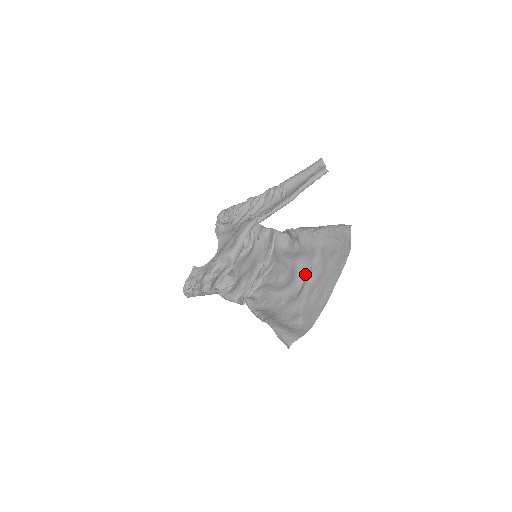
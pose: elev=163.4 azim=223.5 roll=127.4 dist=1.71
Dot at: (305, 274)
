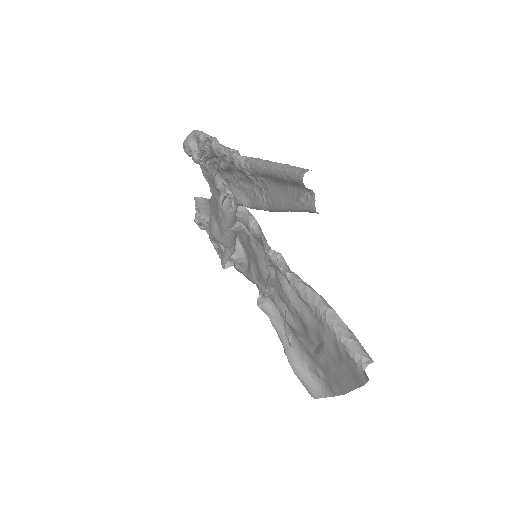
Dot at: (318, 340)
